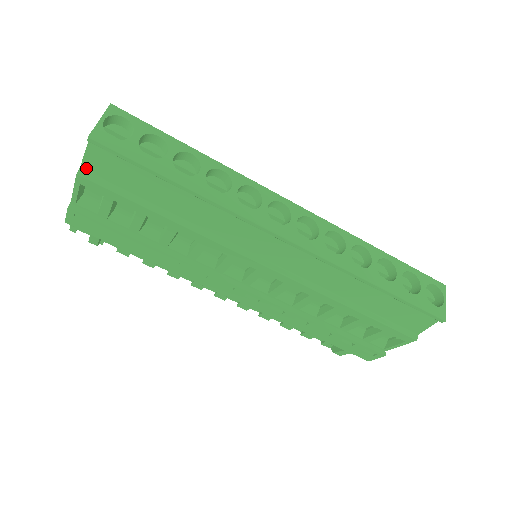
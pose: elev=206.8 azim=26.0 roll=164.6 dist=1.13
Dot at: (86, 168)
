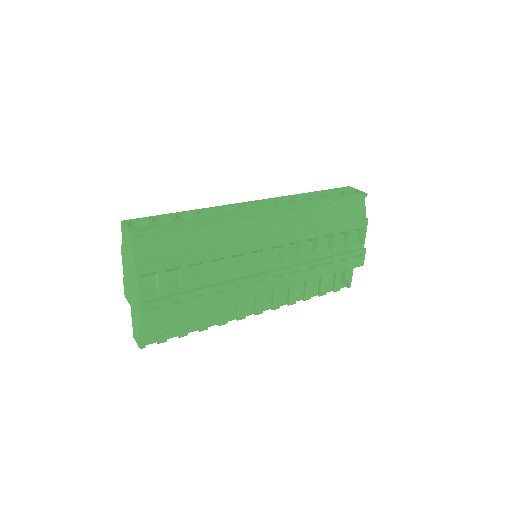
Dot at: (138, 261)
